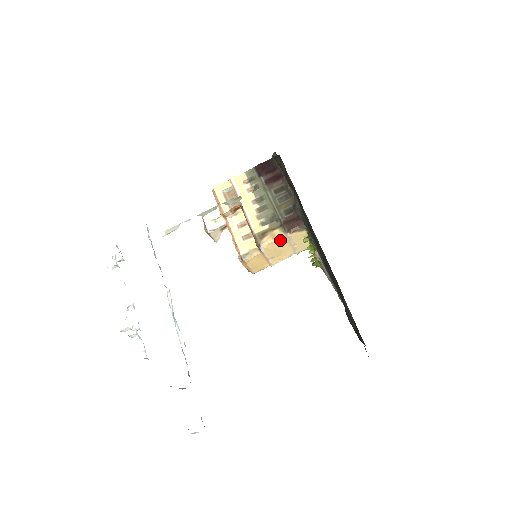
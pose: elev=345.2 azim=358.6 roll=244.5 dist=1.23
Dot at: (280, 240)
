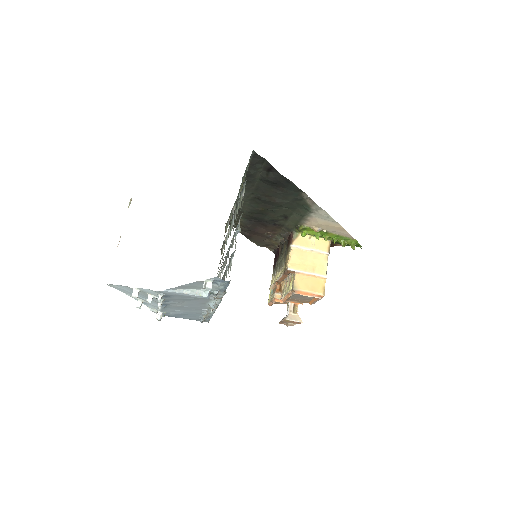
Dot at: (294, 254)
